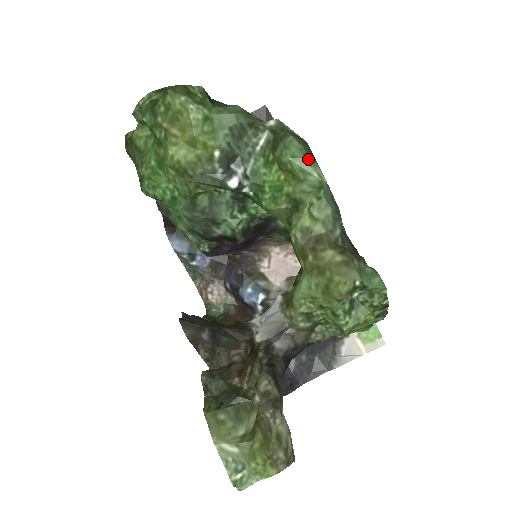
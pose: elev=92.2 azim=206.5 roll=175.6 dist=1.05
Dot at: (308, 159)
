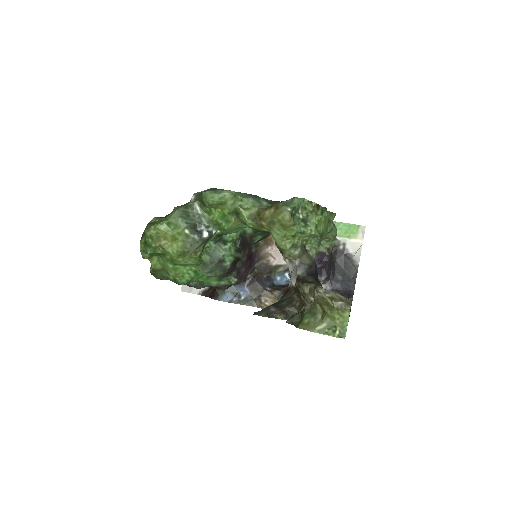
Dot at: (218, 192)
